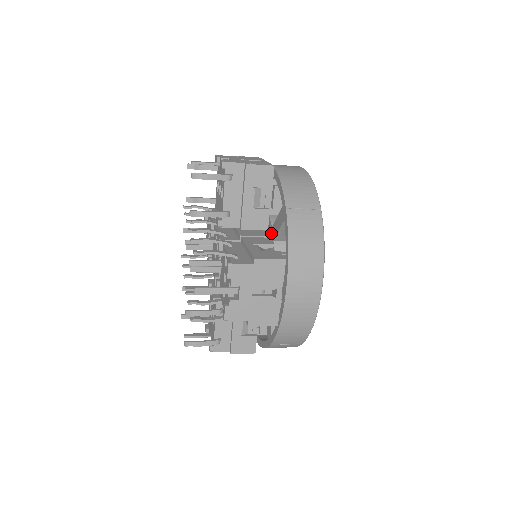
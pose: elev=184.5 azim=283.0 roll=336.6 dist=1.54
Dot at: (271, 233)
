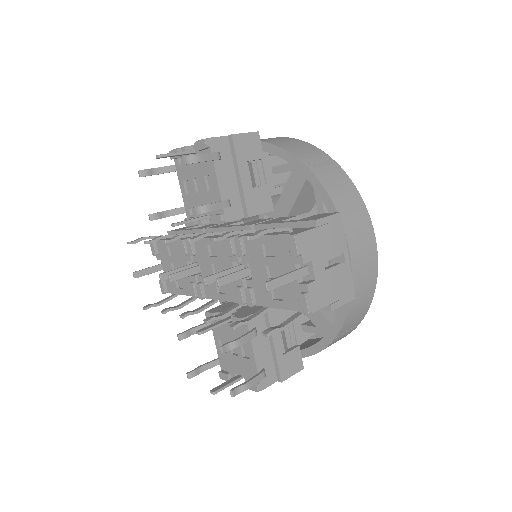
Dot at: (277, 213)
